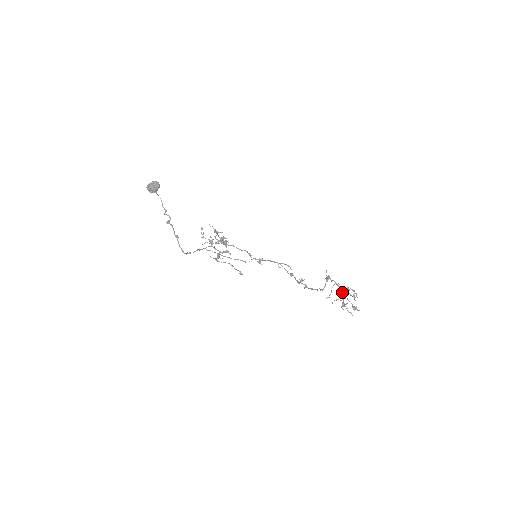
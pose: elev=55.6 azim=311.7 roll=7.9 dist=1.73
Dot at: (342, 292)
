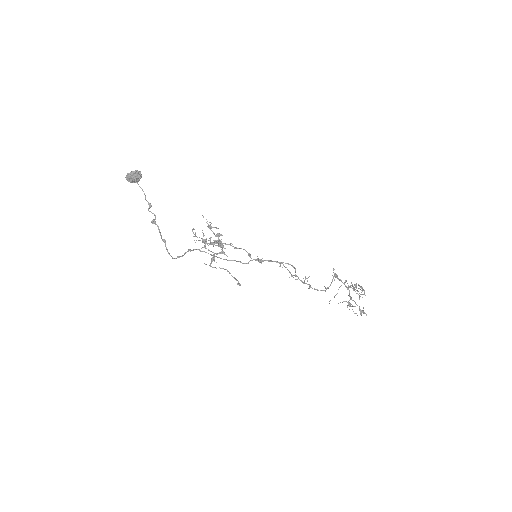
Dot at: (349, 292)
